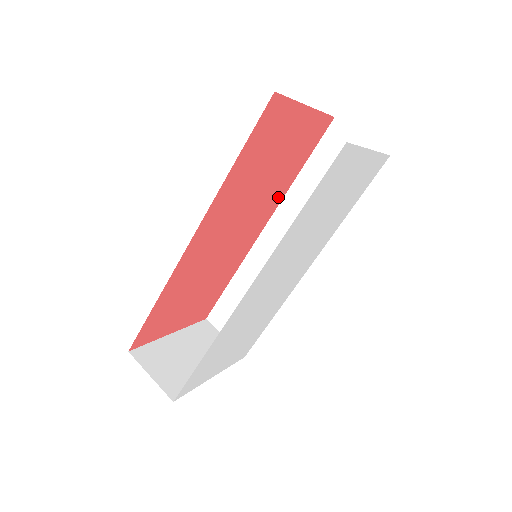
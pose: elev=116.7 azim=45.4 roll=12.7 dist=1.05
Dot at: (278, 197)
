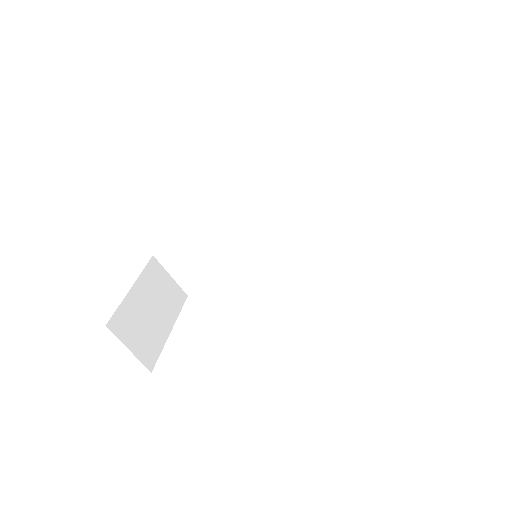
Dot at: occluded
